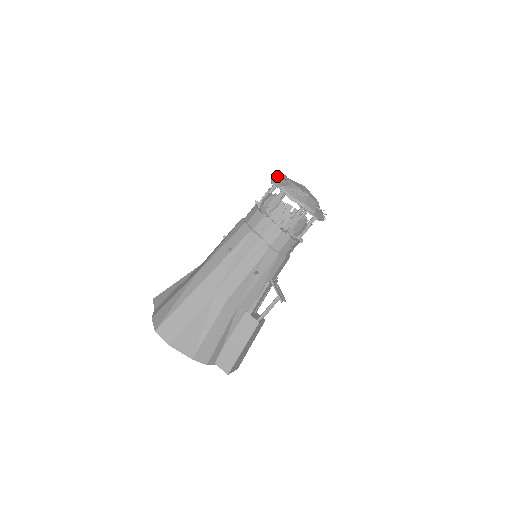
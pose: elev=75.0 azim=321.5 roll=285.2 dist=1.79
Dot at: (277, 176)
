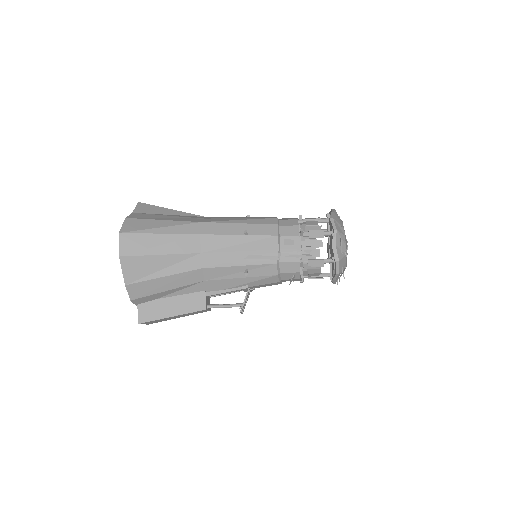
Dot at: (337, 216)
